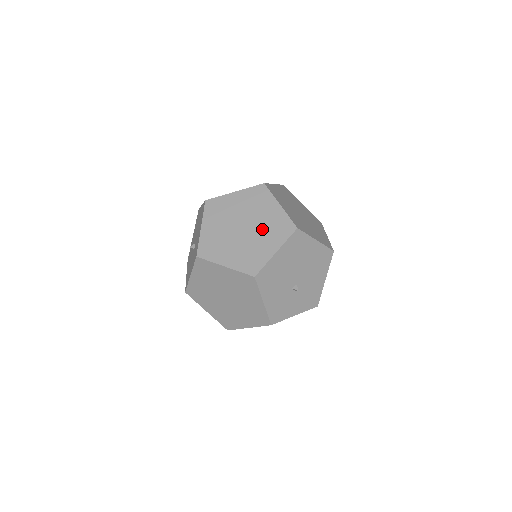
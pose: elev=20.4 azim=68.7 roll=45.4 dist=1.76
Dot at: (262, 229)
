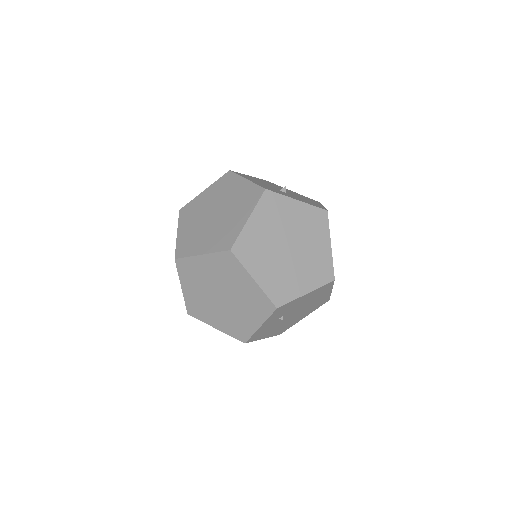
Dot at: occluded
